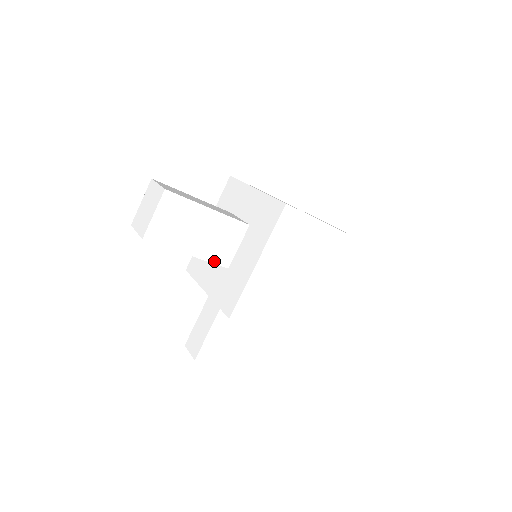
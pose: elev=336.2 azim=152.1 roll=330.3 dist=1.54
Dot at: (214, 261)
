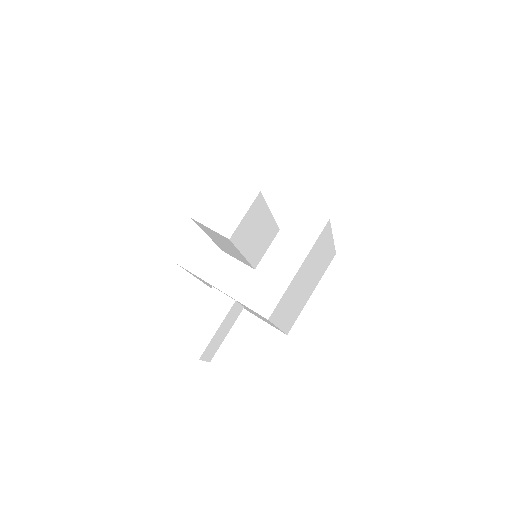
Dot at: (252, 262)
